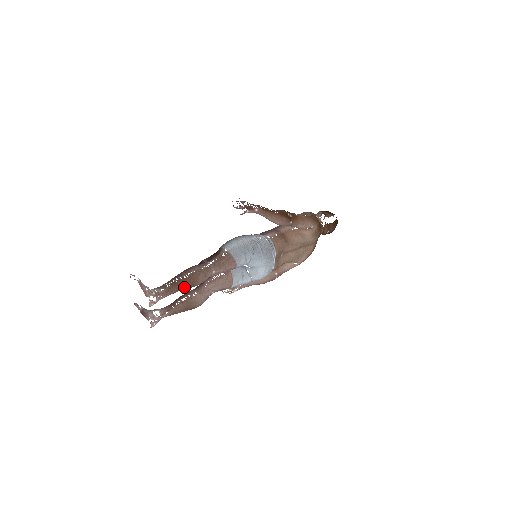
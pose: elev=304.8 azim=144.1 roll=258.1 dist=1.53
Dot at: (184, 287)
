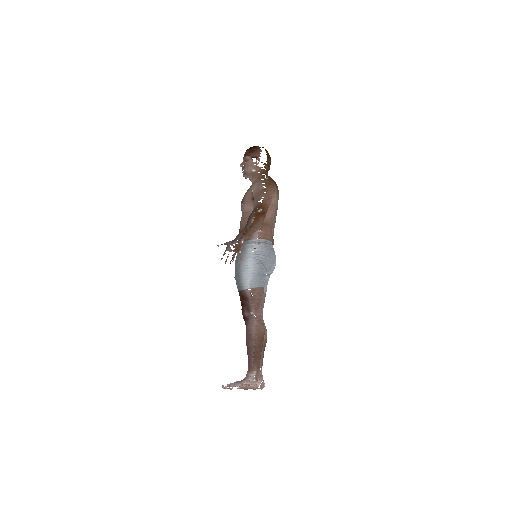
Dot at: (261, 350)
